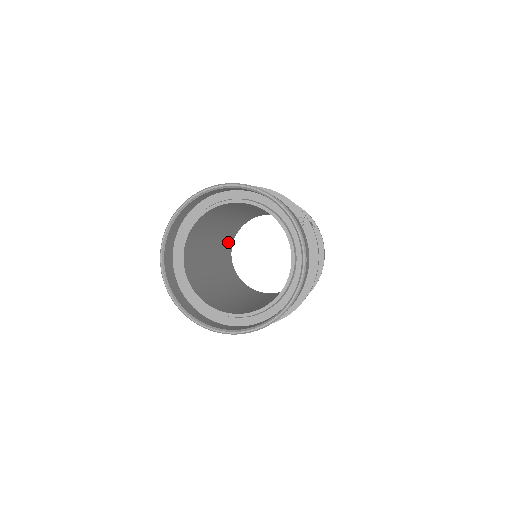
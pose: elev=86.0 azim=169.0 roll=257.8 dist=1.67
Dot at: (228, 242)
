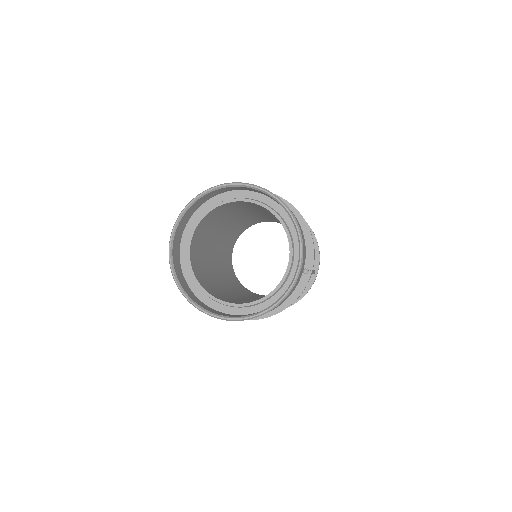
Dot at: (230, 273)
